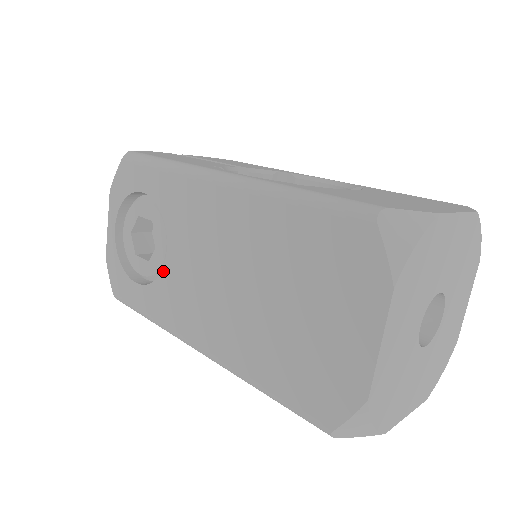
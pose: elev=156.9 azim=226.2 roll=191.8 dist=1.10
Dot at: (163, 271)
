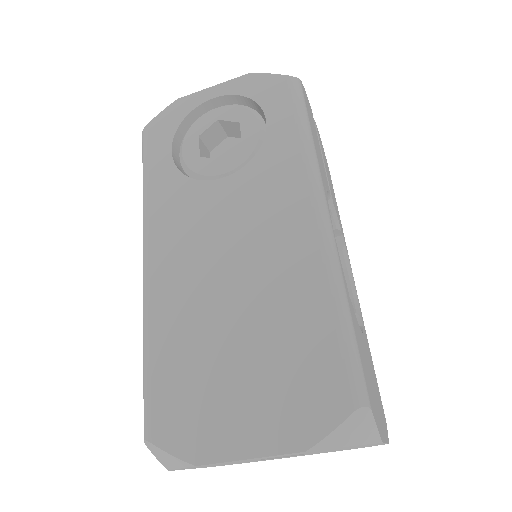
Dot at: (200, 182)
